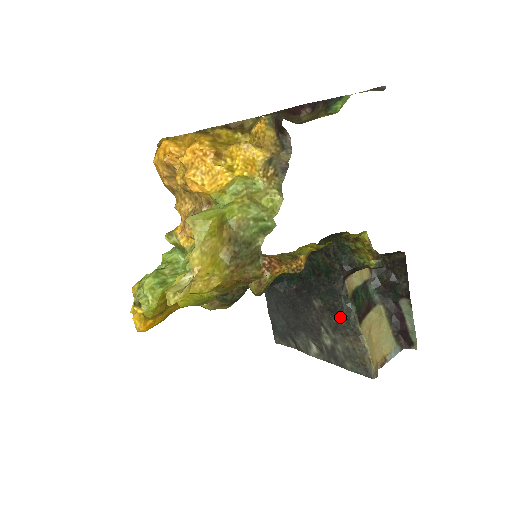
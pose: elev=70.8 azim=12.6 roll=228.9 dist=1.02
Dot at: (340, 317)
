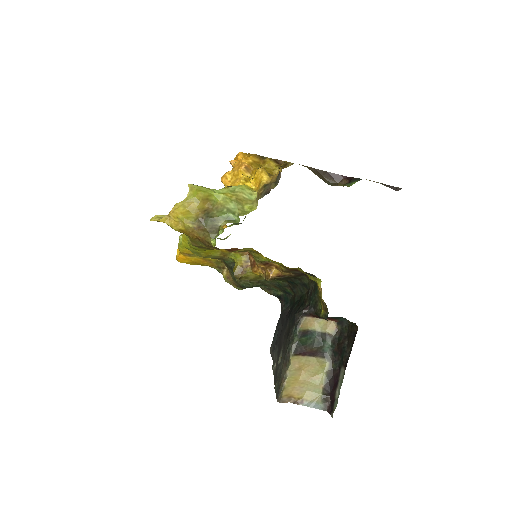
Dot at: (287, 341)
